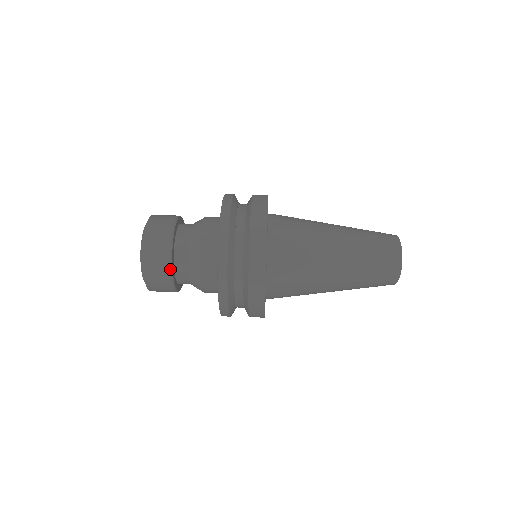
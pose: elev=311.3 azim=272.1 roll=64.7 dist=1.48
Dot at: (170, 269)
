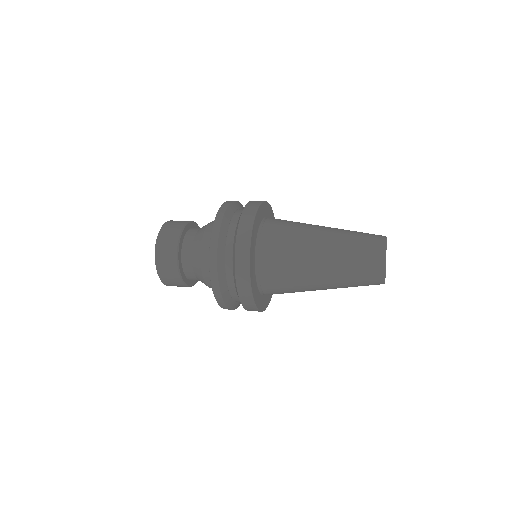
Dot at: (181, 229)
